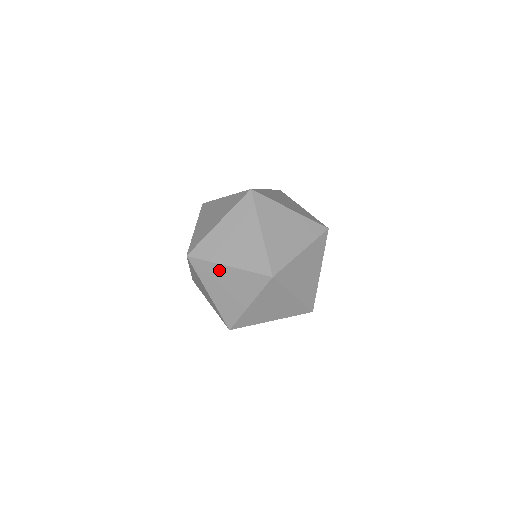
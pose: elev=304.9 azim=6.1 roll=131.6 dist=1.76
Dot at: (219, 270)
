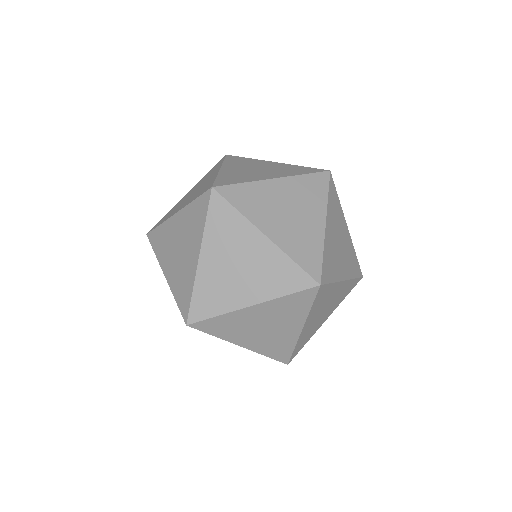
Dot at: (170, 227)
